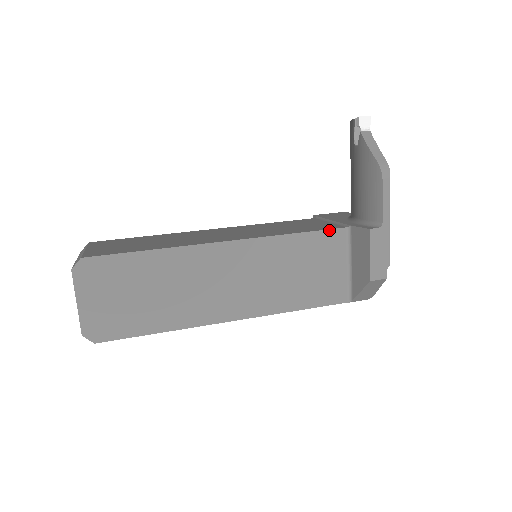
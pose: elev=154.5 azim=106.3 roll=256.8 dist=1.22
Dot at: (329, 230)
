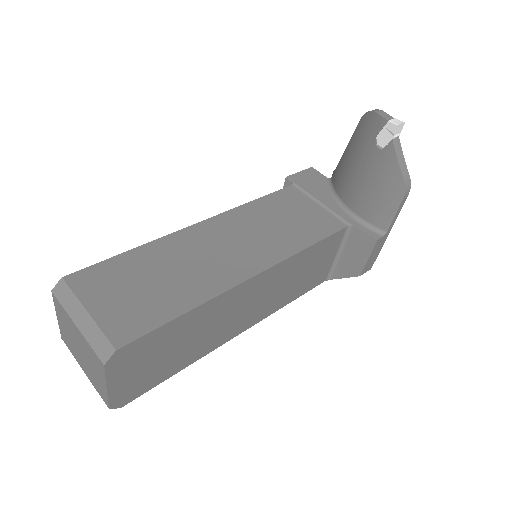
Dot at: (335, 233)
